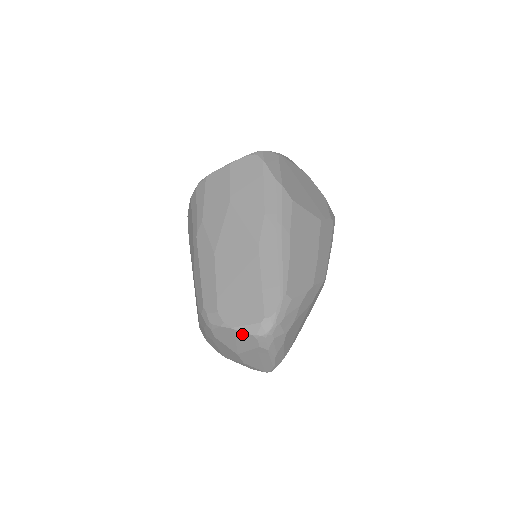
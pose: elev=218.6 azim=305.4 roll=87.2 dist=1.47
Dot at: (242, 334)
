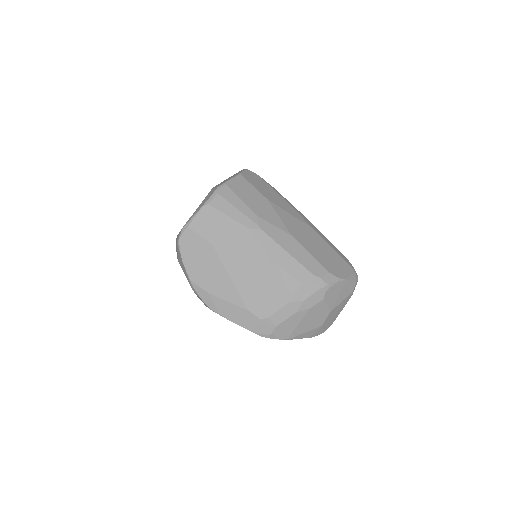
Dot at: (349, 283)
